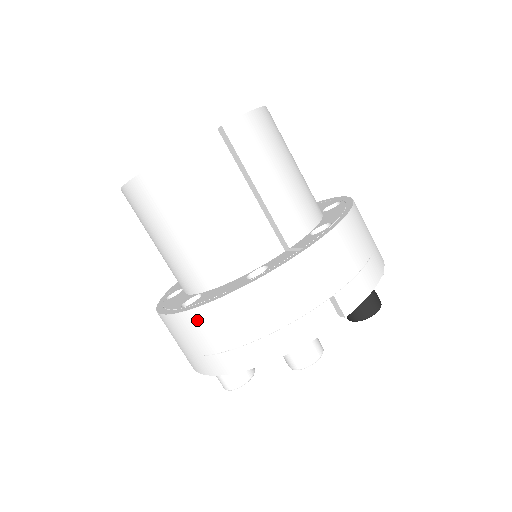
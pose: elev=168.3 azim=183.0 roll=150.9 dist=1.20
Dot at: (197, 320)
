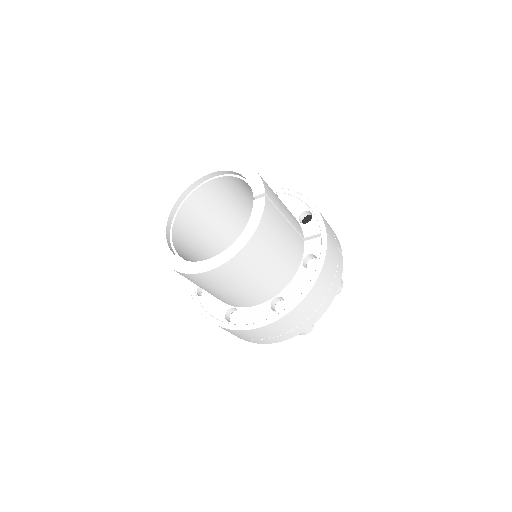
Dot at: (300, 309)
